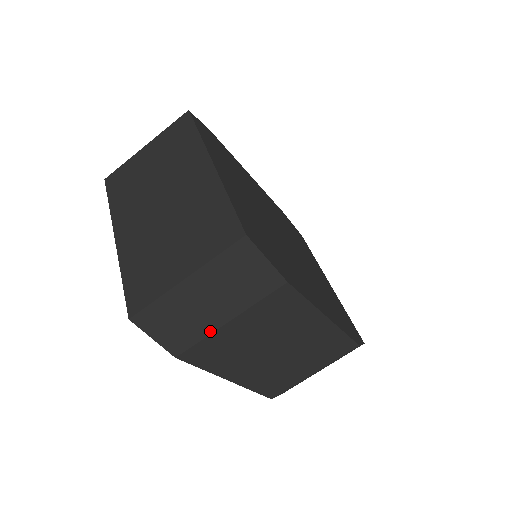
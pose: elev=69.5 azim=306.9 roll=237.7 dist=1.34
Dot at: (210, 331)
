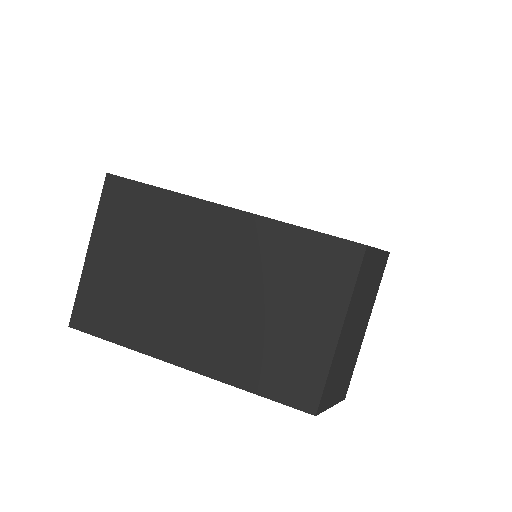
Dot at: (359, 350)
